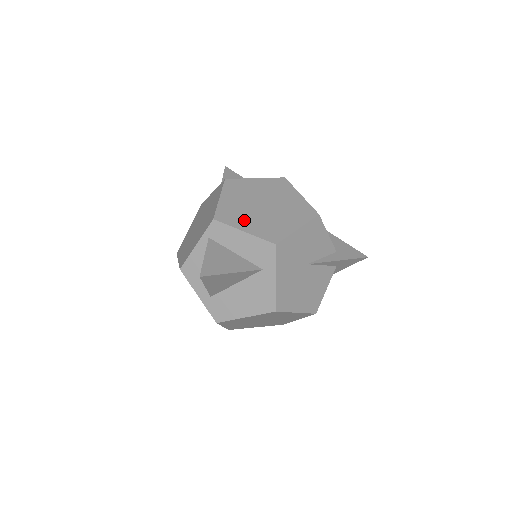
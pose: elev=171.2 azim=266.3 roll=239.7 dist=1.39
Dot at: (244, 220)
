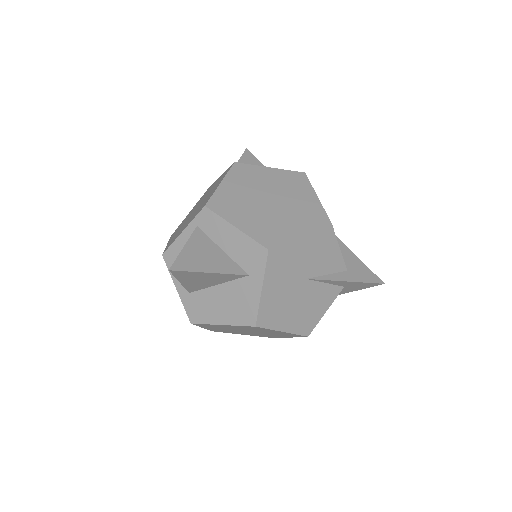
Dot at: (240, 214)
